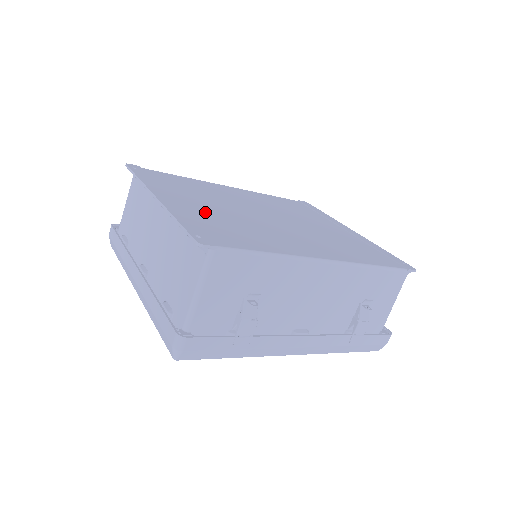
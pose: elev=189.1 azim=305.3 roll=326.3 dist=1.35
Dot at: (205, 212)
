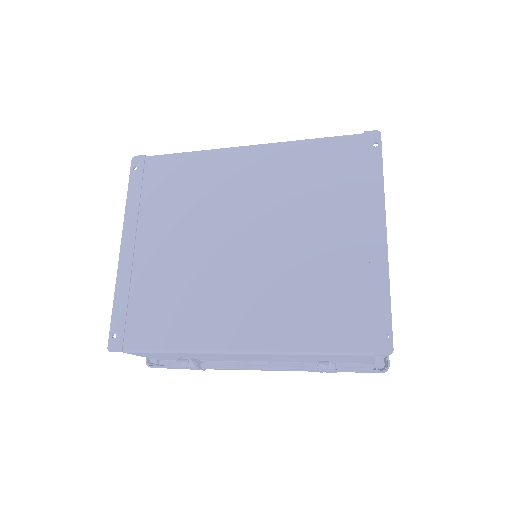
Dot at: (156, 267)
